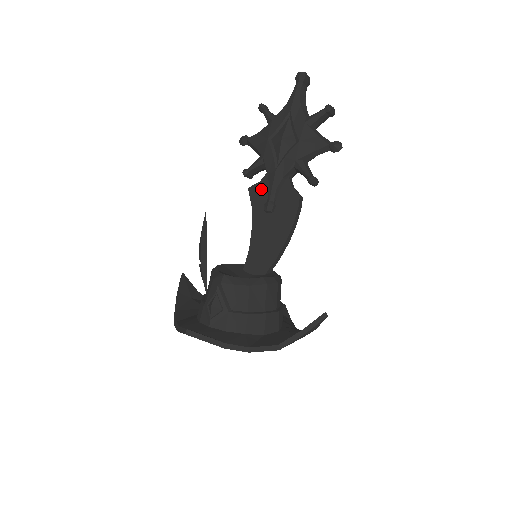
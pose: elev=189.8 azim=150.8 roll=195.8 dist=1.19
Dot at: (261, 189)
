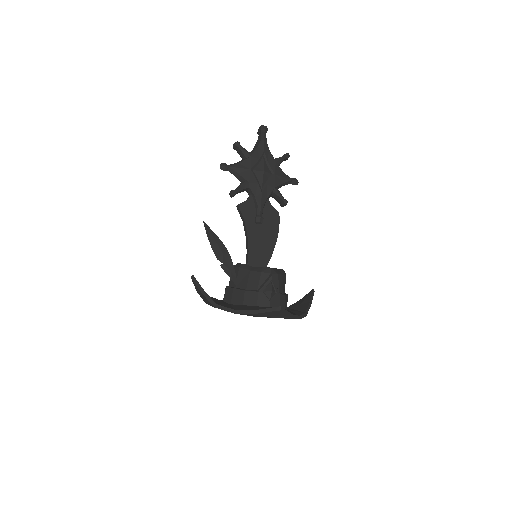
Dot at: (249, 206)
